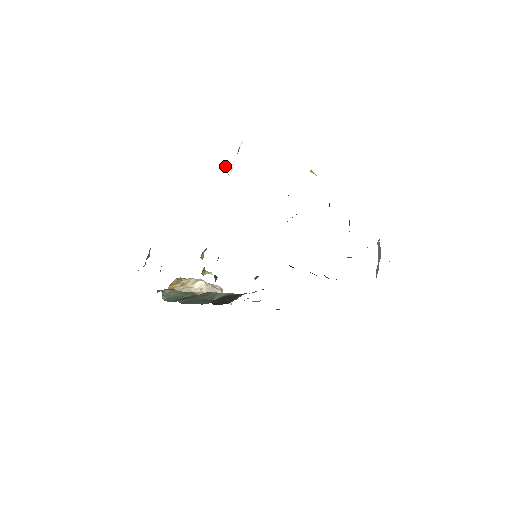
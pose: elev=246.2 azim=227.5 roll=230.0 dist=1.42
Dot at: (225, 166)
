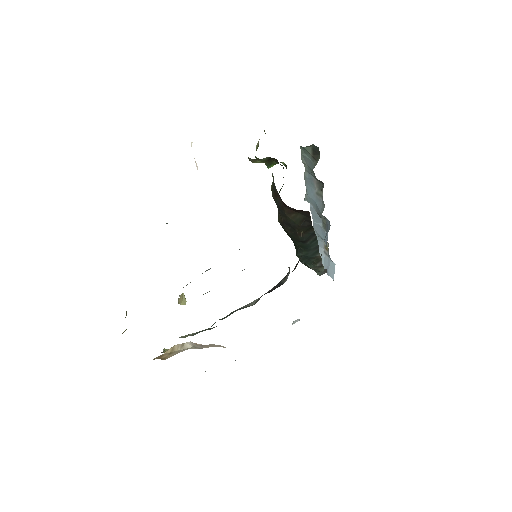
Dot at: occluded
